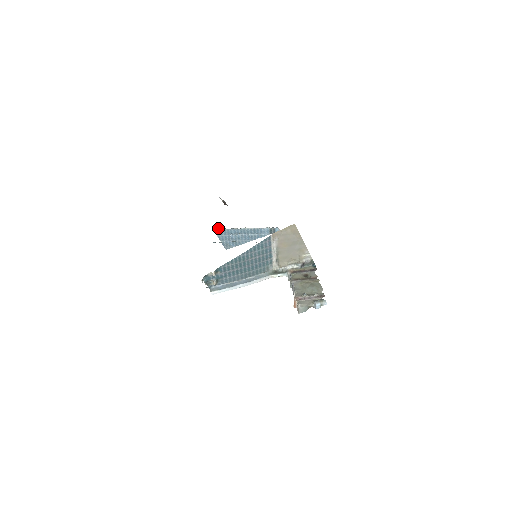
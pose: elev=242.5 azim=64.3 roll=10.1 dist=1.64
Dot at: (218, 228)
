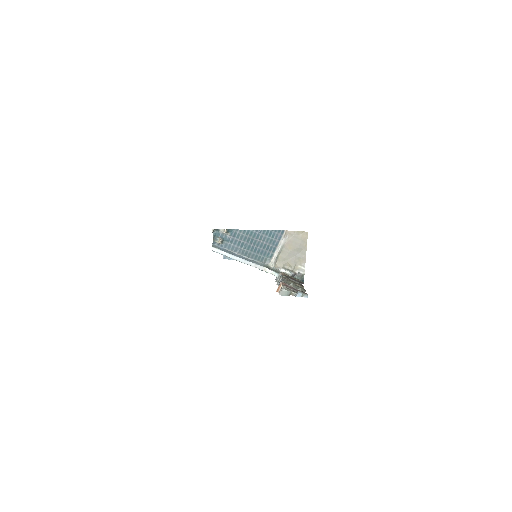
Dot at: occluded
